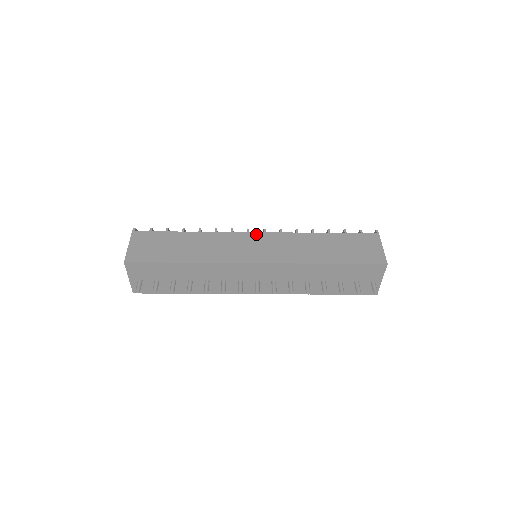
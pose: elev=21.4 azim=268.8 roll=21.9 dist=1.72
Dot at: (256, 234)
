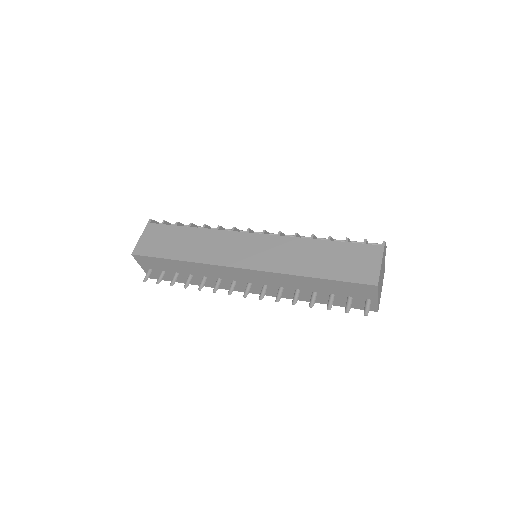
Dot at: (253, 235)
